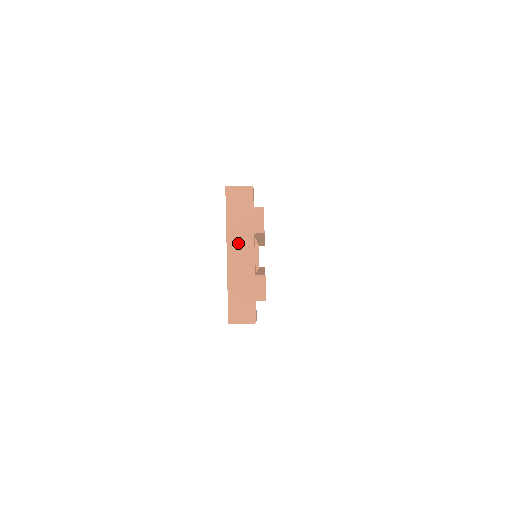
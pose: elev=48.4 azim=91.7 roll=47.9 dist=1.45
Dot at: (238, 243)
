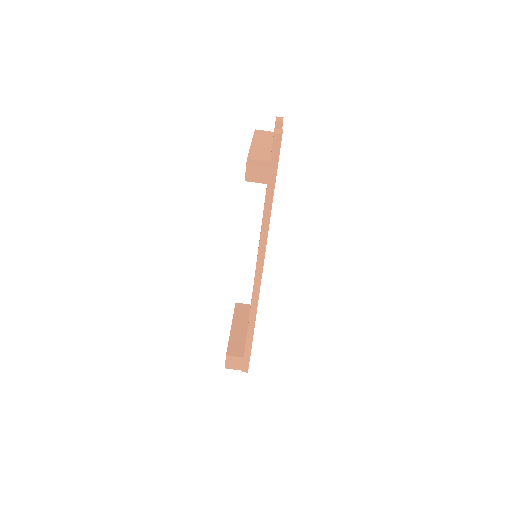
Dot at: (260, 141)
